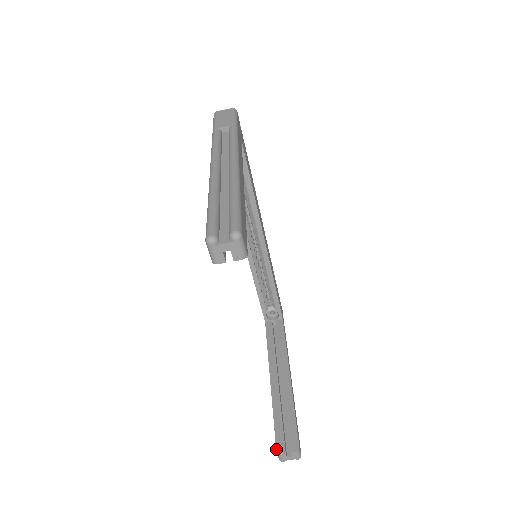
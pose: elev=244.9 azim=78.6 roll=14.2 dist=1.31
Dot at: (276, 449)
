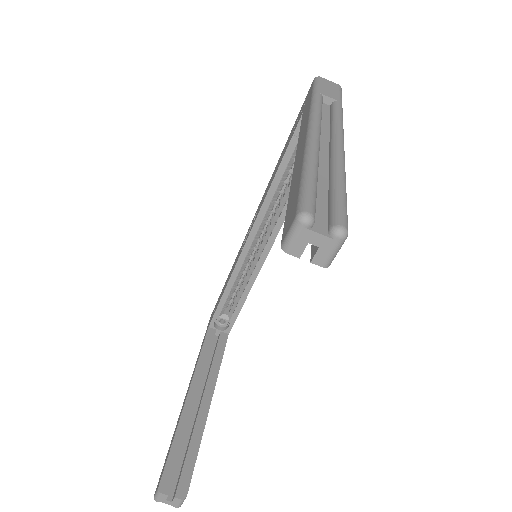
Dot at: (159, 485)
